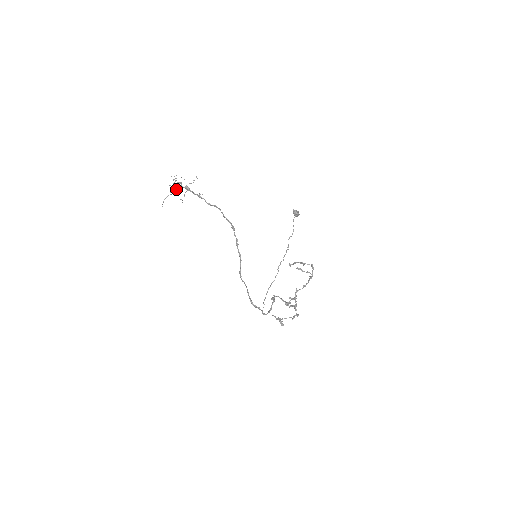
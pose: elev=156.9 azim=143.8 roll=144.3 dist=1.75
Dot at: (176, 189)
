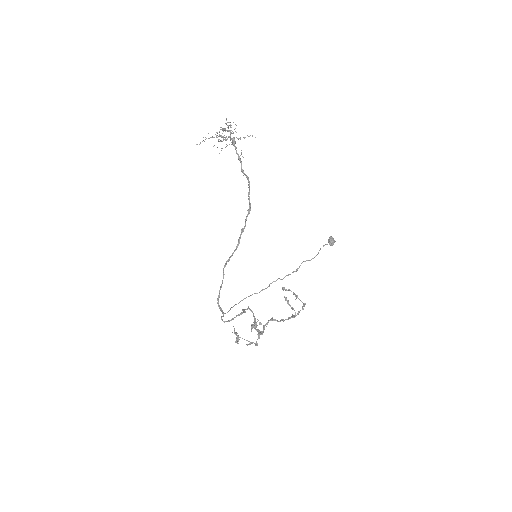
Dot at: occluded
